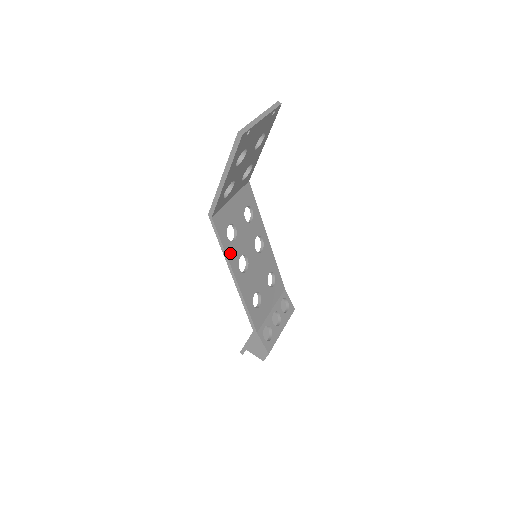
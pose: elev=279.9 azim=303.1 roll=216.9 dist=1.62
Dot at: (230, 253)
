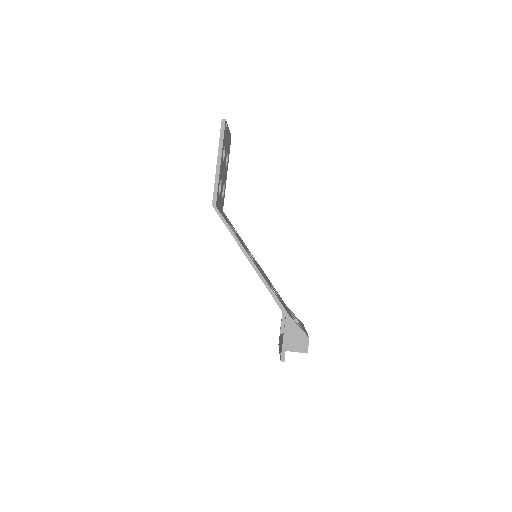
Dot at: (239, 240)
